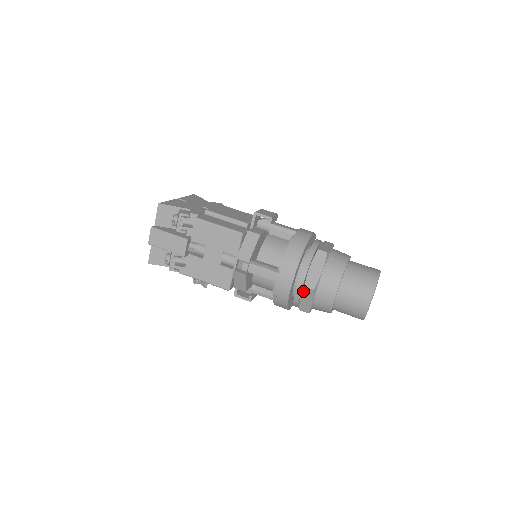
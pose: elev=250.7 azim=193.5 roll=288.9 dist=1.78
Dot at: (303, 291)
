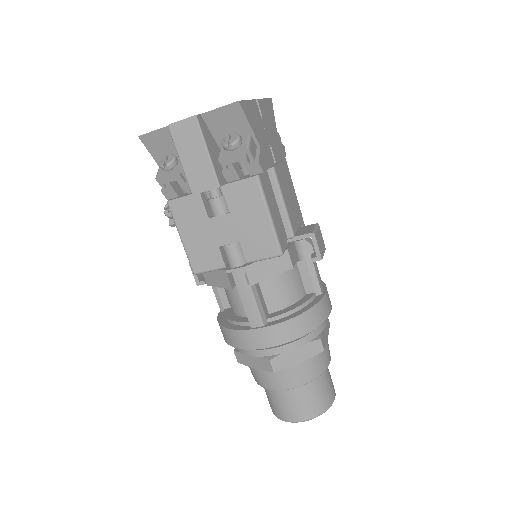
Dot at: (262, 358)
